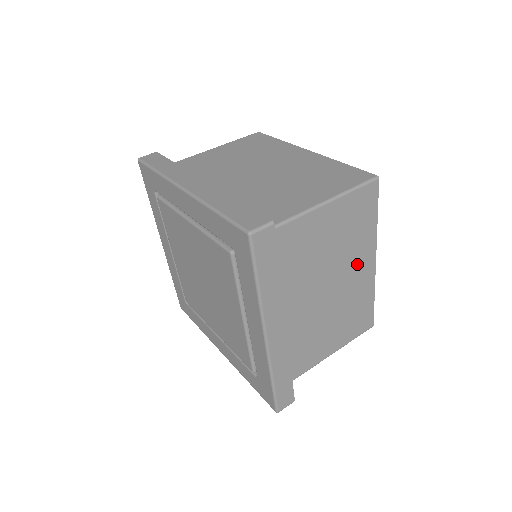
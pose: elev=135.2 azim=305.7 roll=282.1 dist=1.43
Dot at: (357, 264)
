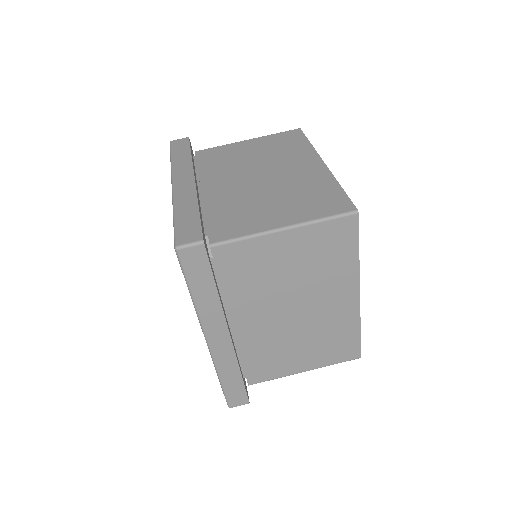
Dot at: (332, 294)
